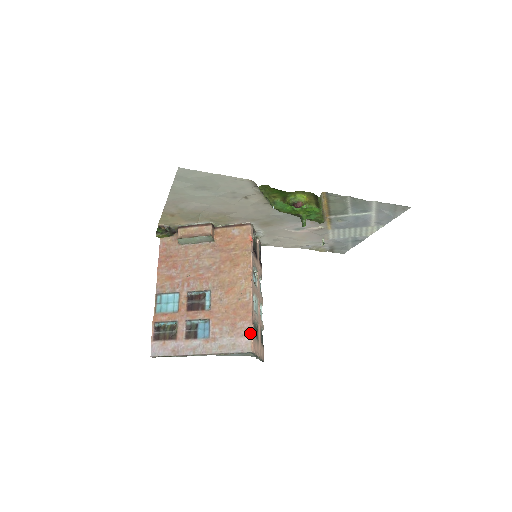
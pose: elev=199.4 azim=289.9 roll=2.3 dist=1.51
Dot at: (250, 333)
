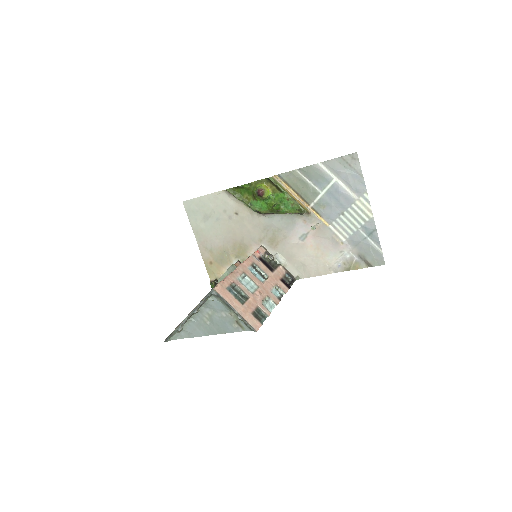
Dot at: (220, 282)
